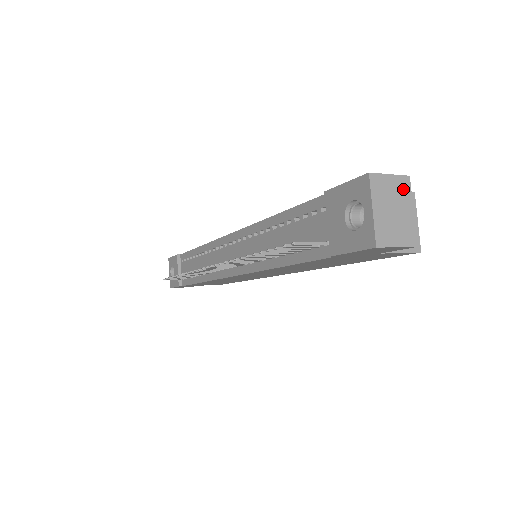
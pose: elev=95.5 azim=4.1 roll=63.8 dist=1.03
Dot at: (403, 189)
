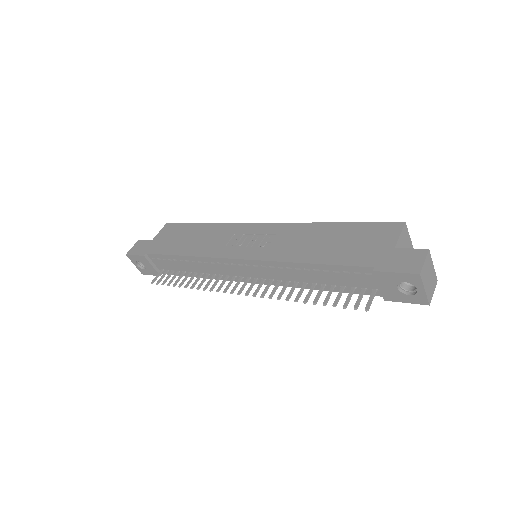
Dot at: (429, 261)
